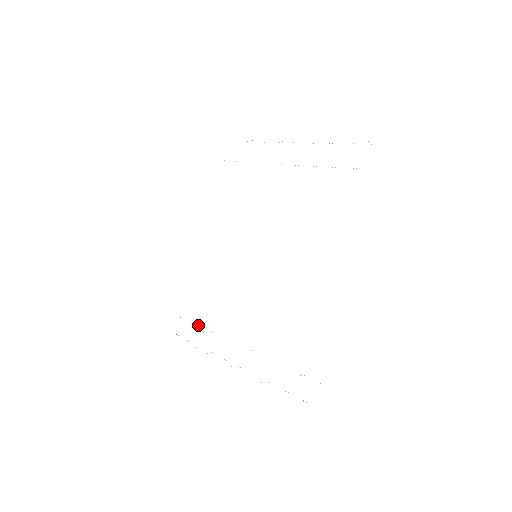
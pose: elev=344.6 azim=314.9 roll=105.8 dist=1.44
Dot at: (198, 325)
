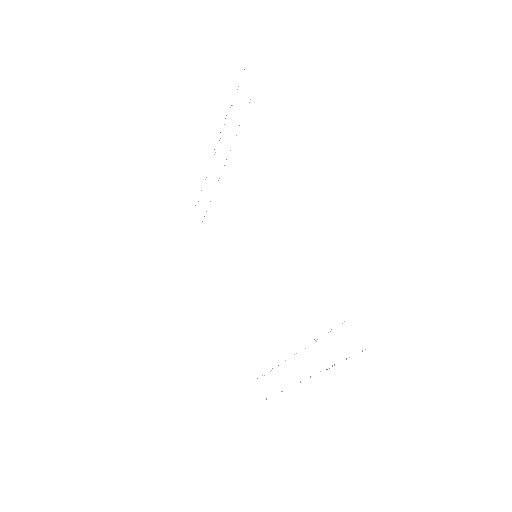
Dot at: occluded
